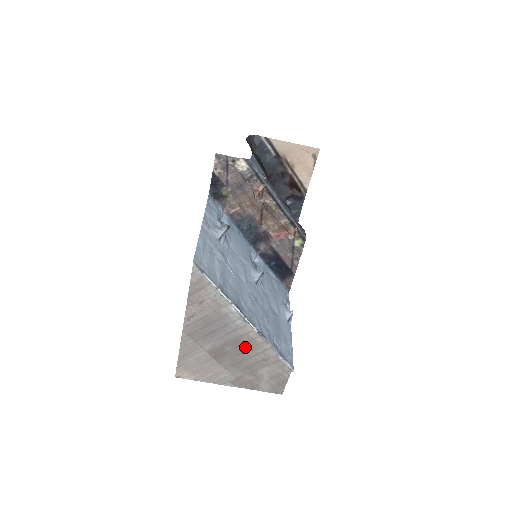
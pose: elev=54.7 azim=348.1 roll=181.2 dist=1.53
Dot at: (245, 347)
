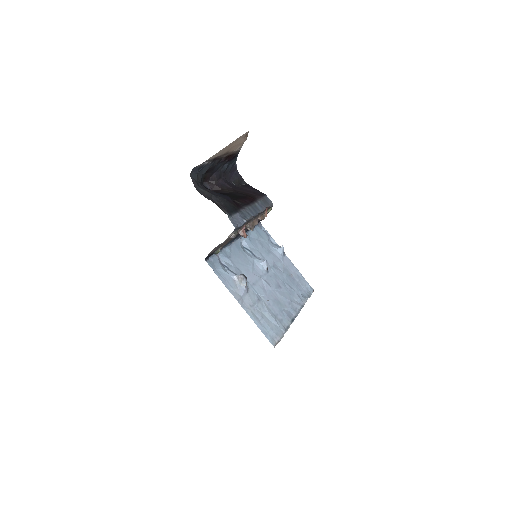
Dot at: occluded
